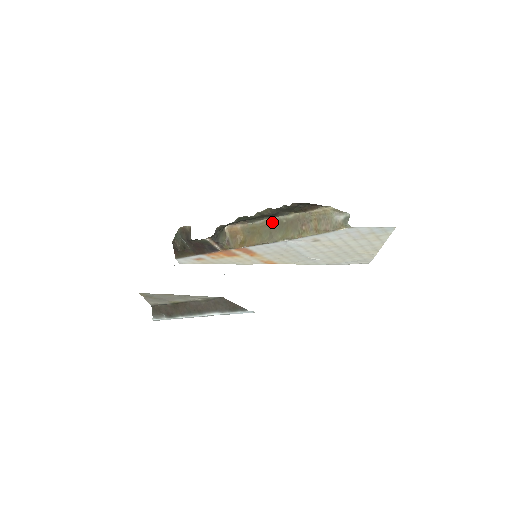
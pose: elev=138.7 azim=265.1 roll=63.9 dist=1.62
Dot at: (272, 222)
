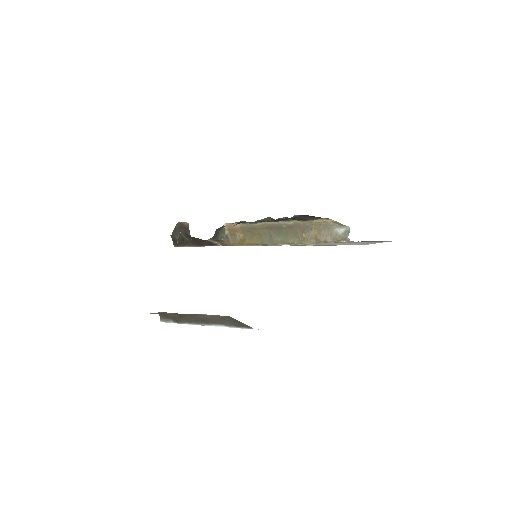
Dot at: (272, 225)
